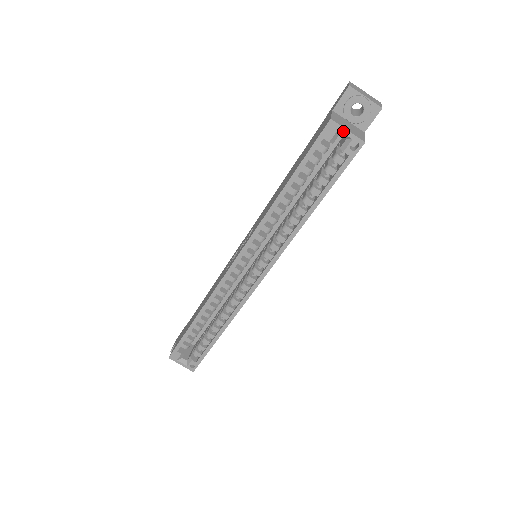
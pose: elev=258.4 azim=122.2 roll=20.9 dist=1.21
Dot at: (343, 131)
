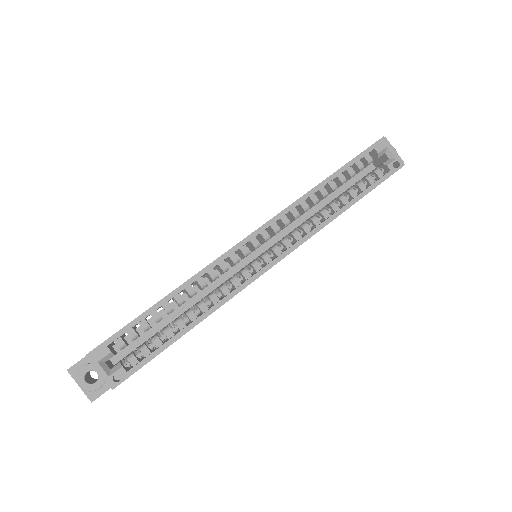
Dot at: (391, 149)
